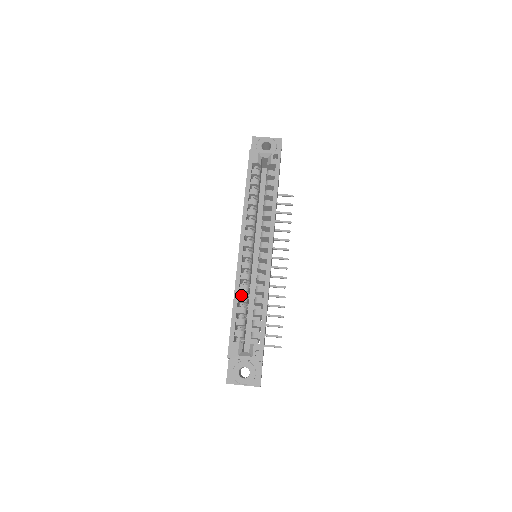
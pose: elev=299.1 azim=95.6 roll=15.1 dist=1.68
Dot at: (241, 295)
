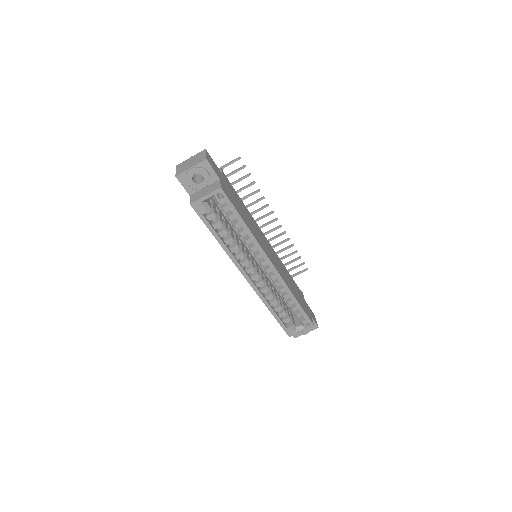
Dot at: occluded
